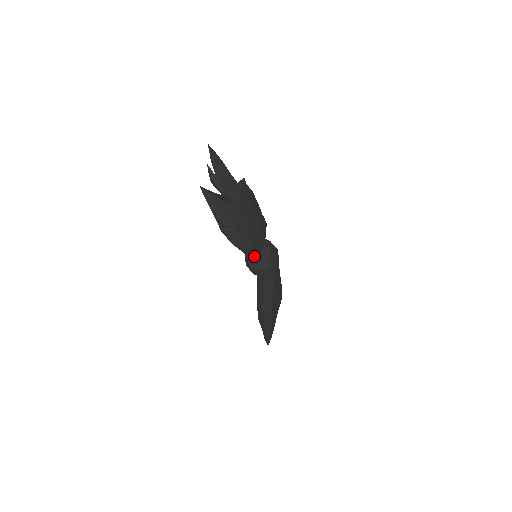
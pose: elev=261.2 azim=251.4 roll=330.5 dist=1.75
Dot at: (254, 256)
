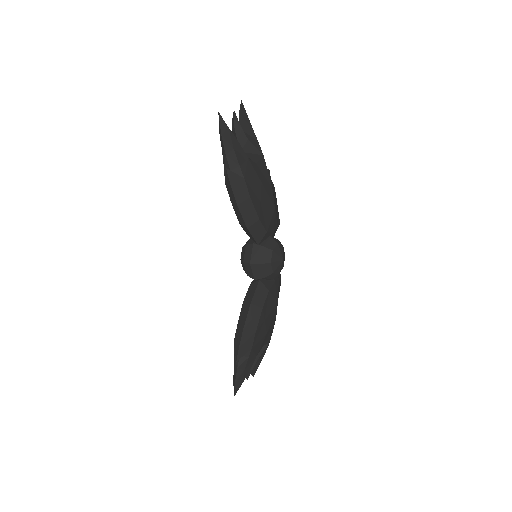
Dot at: (255, 239)
